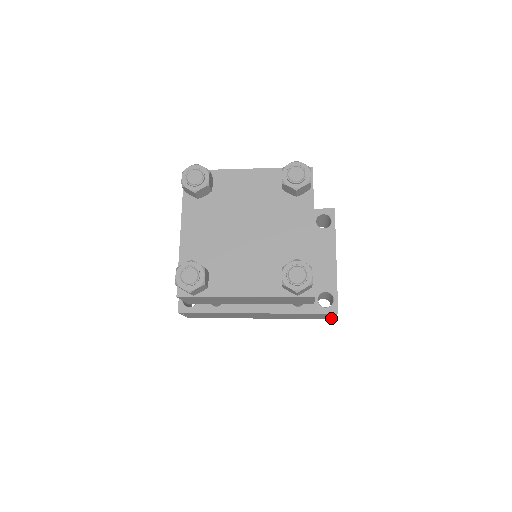
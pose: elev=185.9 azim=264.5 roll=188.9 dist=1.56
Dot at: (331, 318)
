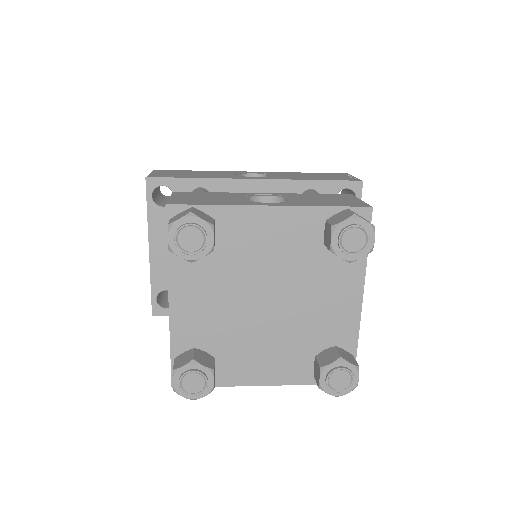
Dot at: occluded
